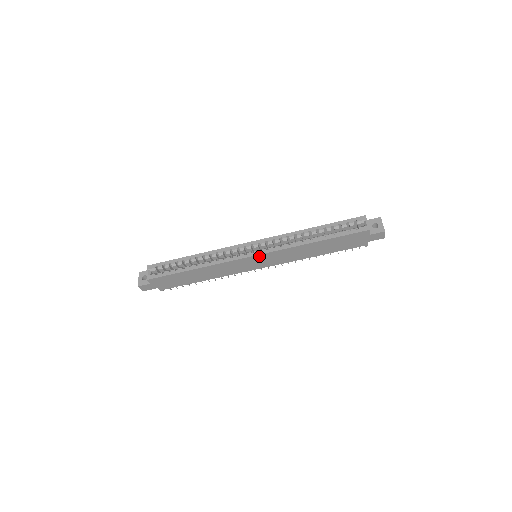
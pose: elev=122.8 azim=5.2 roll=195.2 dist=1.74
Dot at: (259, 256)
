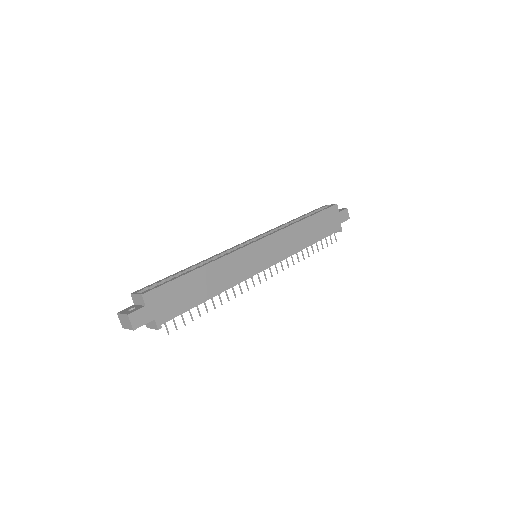
Dot at: (263, 242)
